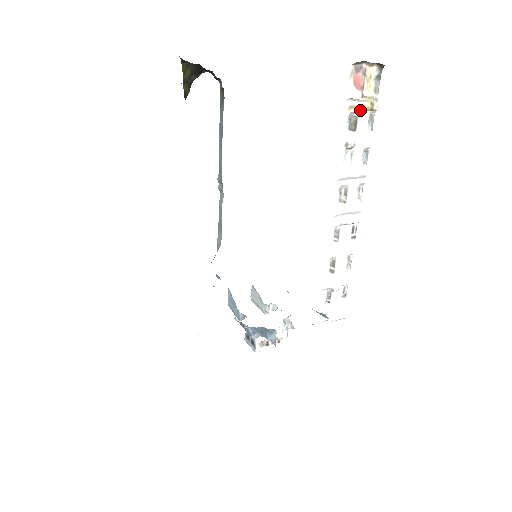
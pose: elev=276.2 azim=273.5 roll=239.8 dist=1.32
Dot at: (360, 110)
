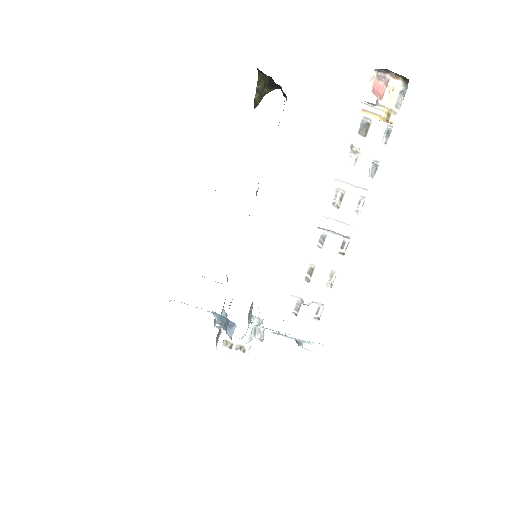
Dot at: (375, 118)
